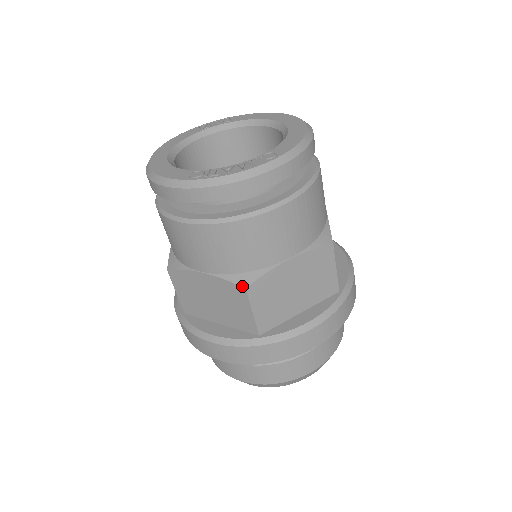
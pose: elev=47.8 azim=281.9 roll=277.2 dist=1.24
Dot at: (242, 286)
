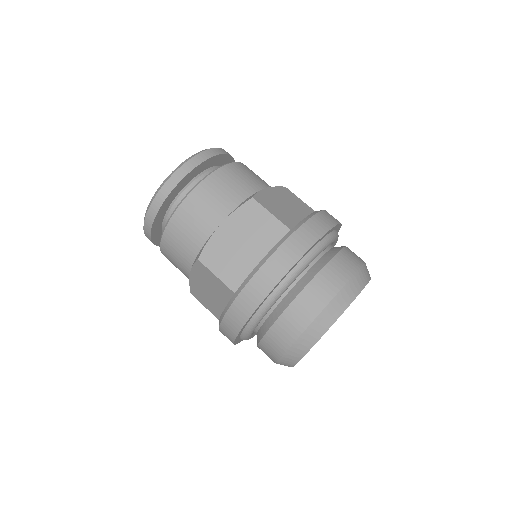
Dot at: (197, 260)
